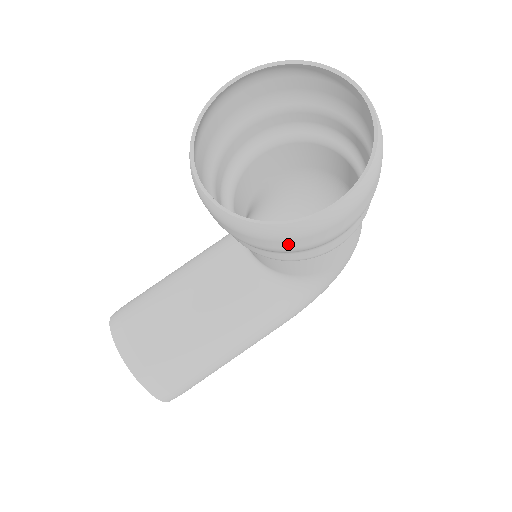
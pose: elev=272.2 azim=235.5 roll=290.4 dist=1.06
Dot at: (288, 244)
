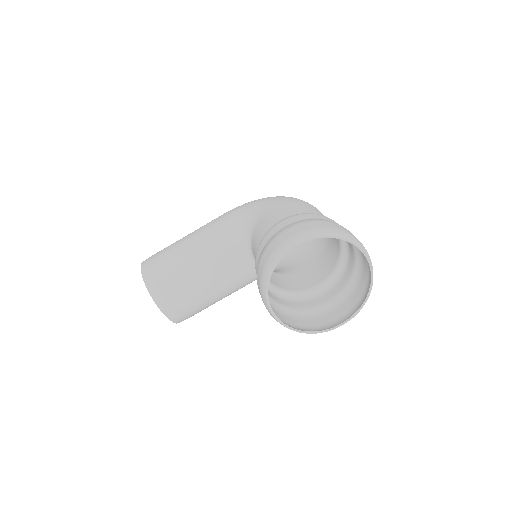
Dot at: (308, 325)
